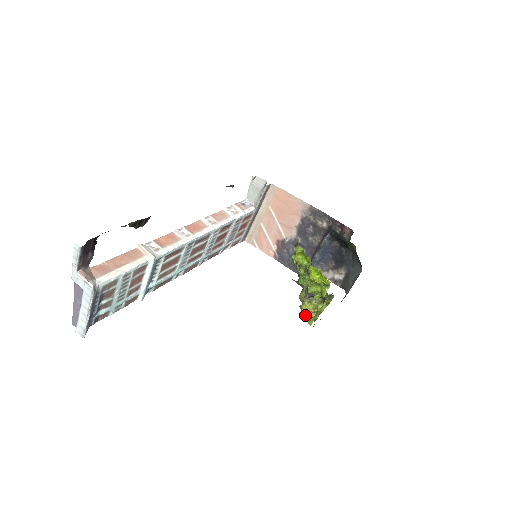
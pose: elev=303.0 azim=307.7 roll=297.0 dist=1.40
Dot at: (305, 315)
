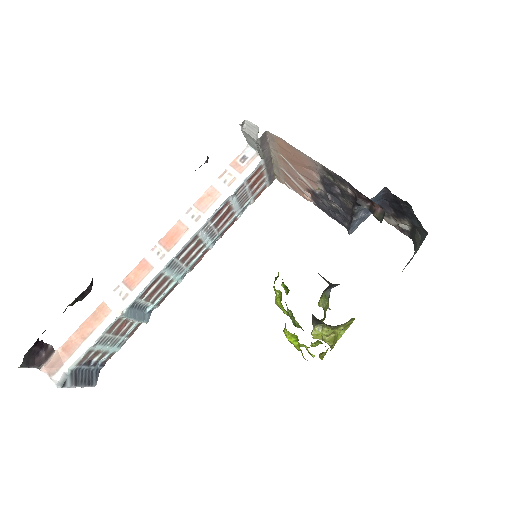
Dot at: (319, 339)
